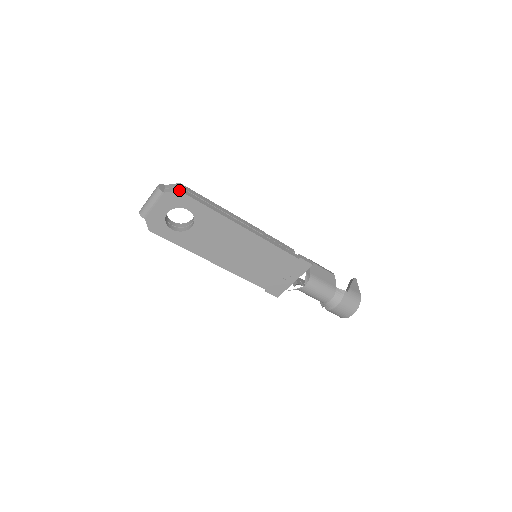
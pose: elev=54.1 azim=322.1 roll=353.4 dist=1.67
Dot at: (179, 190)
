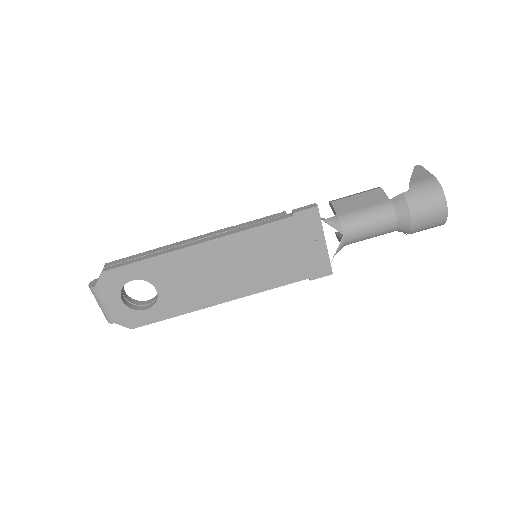
Dot at: (102, 272)
